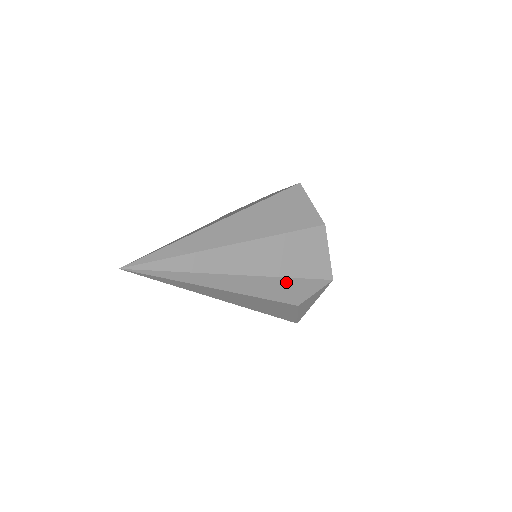
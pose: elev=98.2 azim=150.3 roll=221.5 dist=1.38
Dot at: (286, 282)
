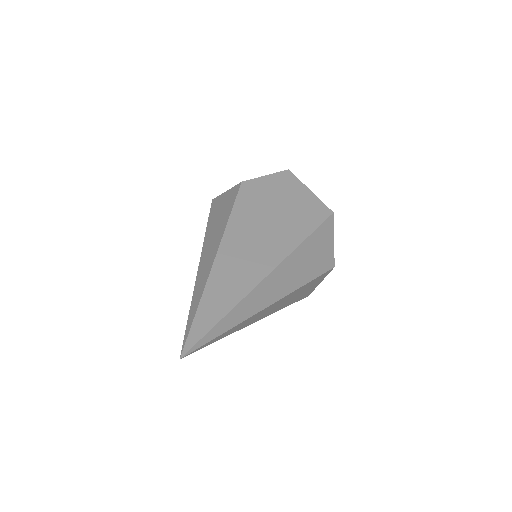
Dot at: occluded
